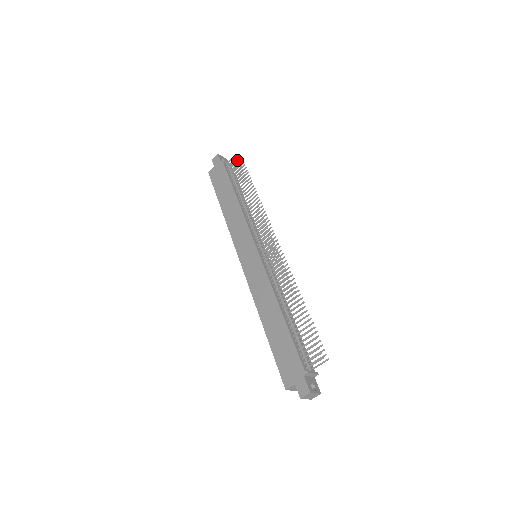
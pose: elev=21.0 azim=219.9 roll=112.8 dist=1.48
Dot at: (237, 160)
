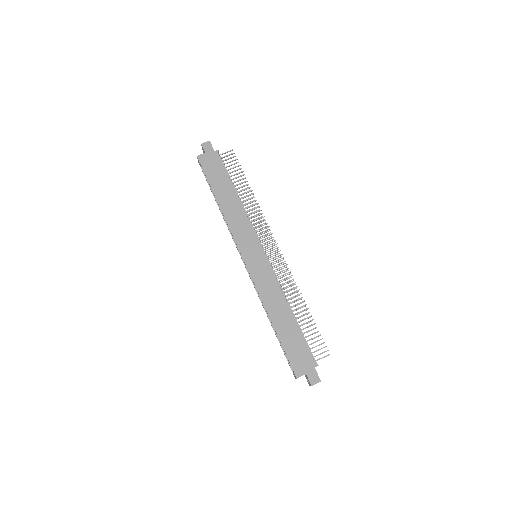
Dot at: (234, 156)
